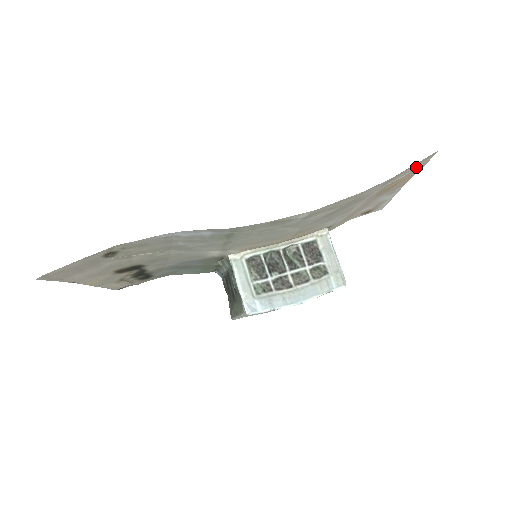
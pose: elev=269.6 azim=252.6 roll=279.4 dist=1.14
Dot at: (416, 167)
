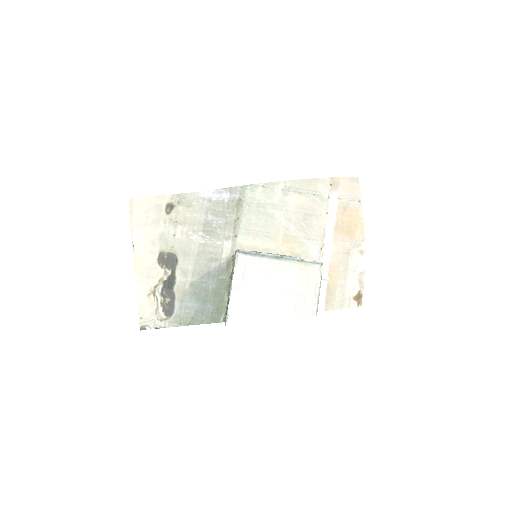
Dot at: (354, 194)
